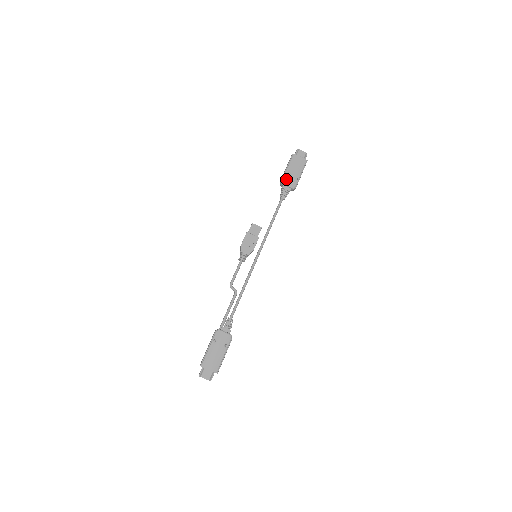
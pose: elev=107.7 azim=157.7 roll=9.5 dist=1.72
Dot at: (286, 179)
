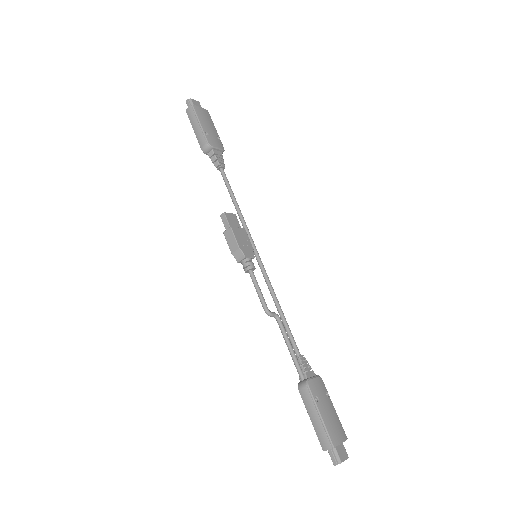
Dot at: (211, 140)
